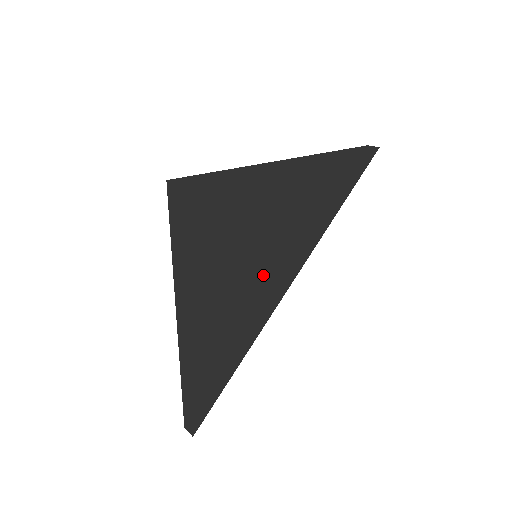
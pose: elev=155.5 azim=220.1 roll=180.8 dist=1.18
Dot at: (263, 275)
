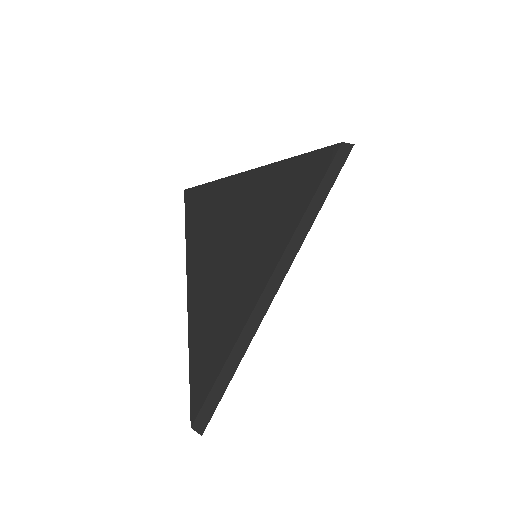
Dot at: (258, 273)
